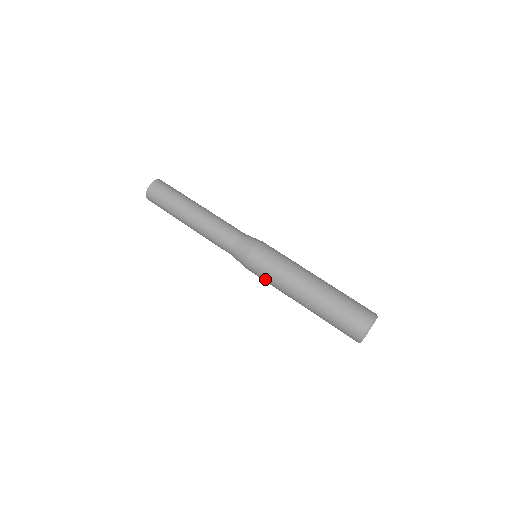
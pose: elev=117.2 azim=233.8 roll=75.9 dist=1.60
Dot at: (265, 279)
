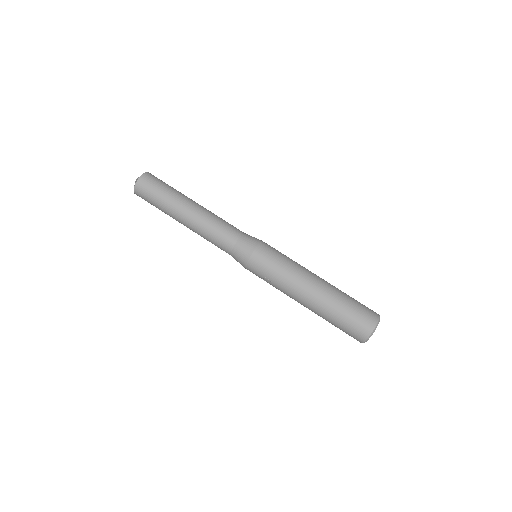
Dot at: (268, 278)
